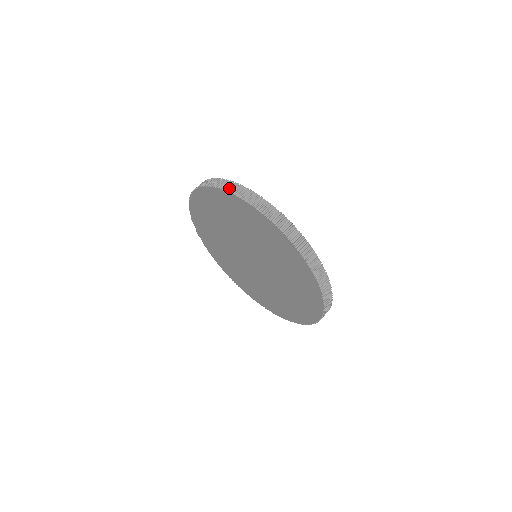
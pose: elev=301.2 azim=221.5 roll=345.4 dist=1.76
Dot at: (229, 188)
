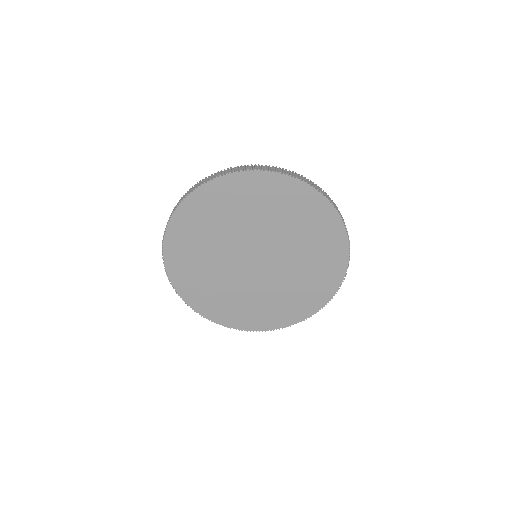
Dot at: (176, 206)
